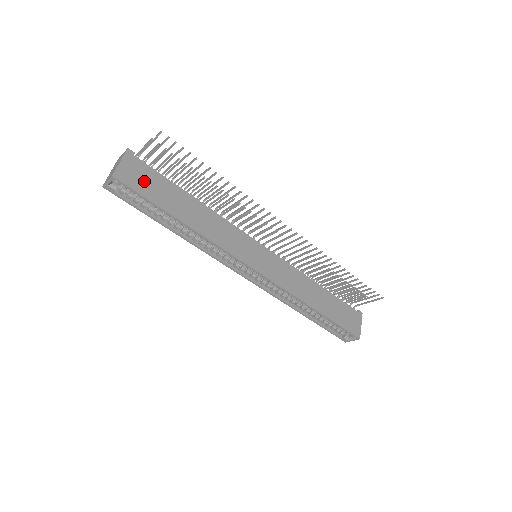
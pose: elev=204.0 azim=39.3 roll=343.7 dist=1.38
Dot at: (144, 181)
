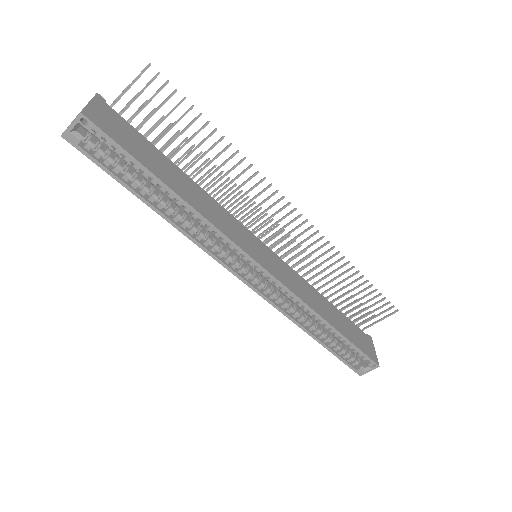
Dot at: (121, 133)
